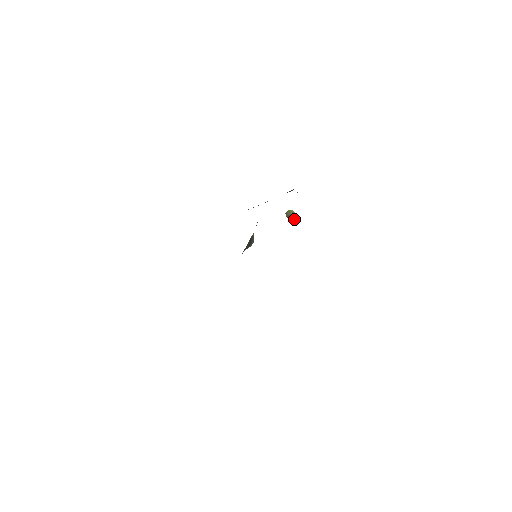
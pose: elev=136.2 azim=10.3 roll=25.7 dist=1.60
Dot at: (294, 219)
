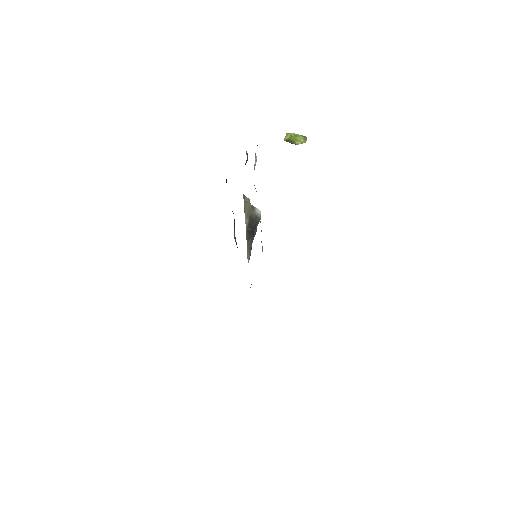
Dot at: (298, 144)
